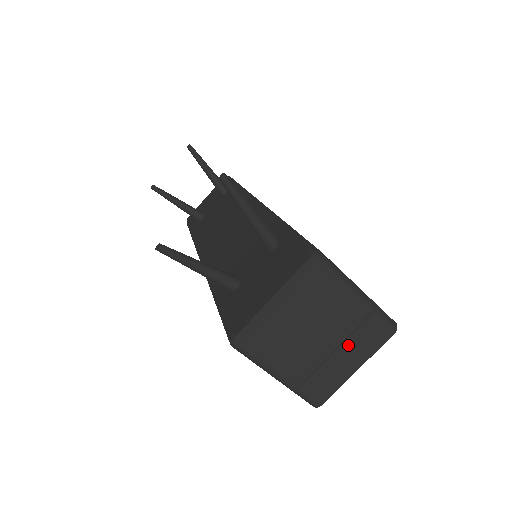
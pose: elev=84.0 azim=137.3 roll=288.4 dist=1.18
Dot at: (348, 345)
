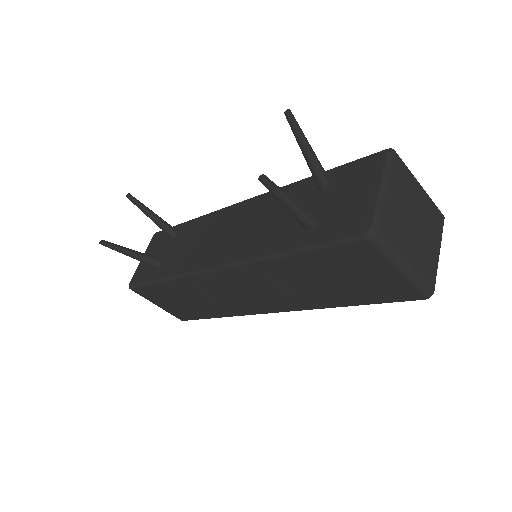
Dot at: (429, 230)
